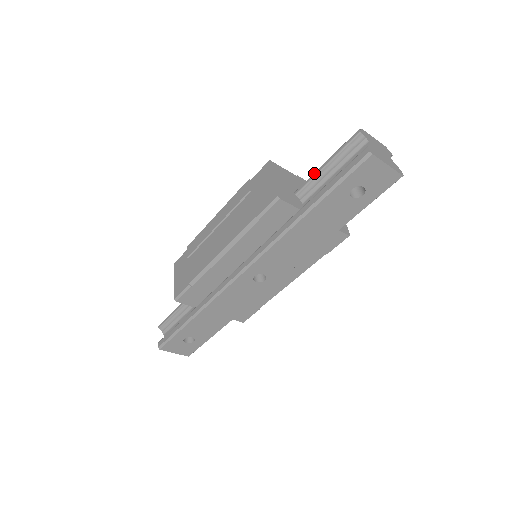
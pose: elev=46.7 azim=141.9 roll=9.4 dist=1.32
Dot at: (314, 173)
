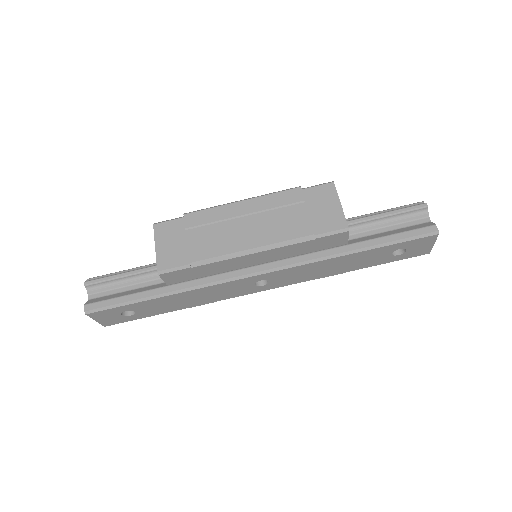
Dot at: (370, 216)
